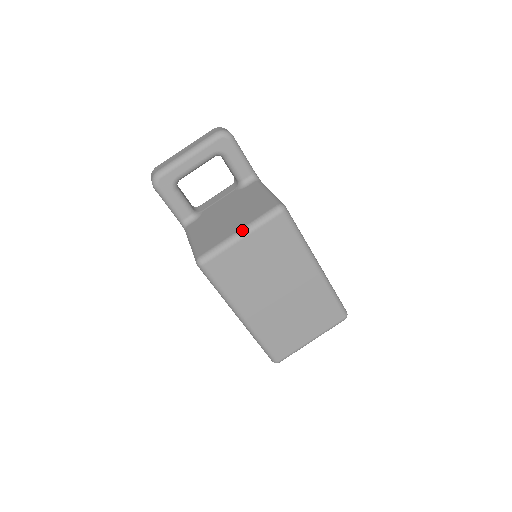
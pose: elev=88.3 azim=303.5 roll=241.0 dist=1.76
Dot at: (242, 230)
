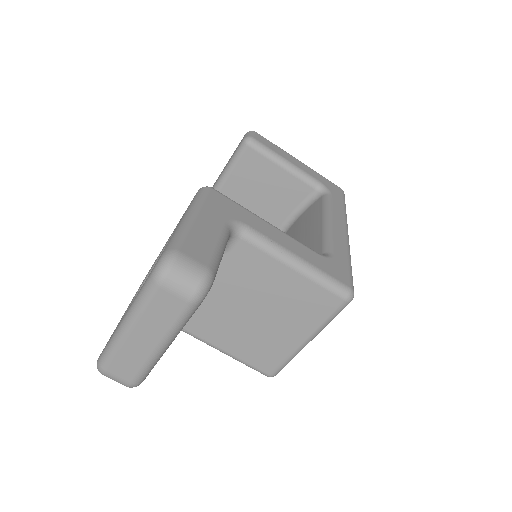
Dot at: (311, 339)
